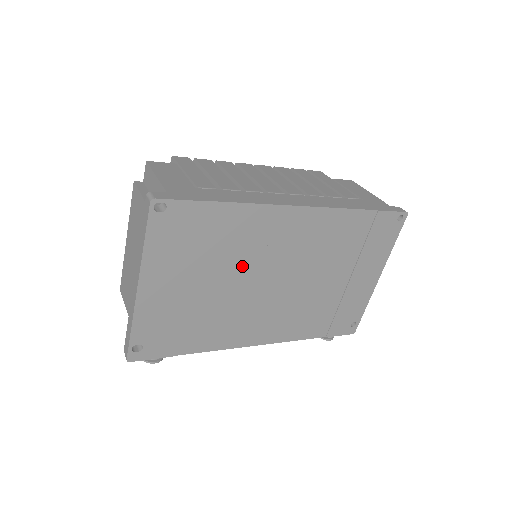
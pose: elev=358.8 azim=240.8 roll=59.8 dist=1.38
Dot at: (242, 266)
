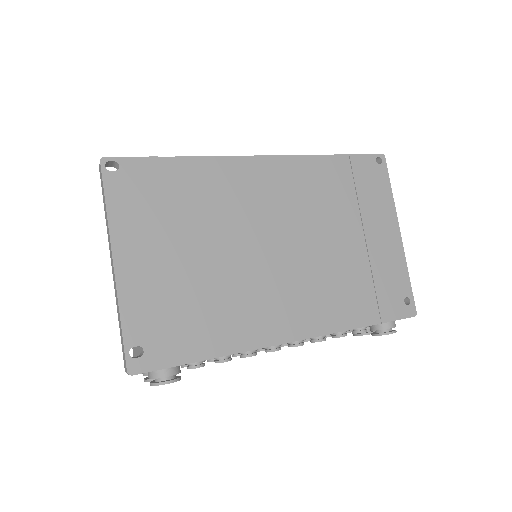
Dot at: (227, 229)
